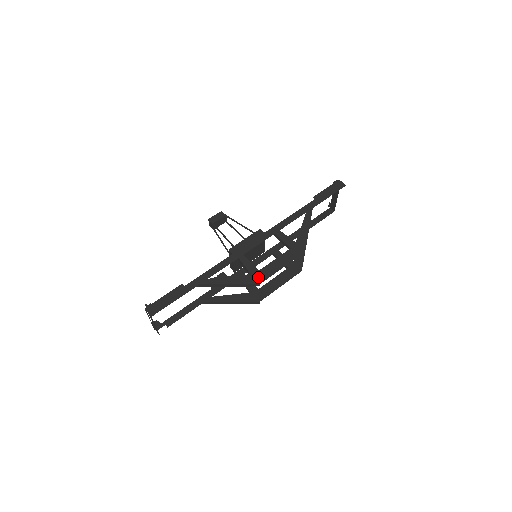
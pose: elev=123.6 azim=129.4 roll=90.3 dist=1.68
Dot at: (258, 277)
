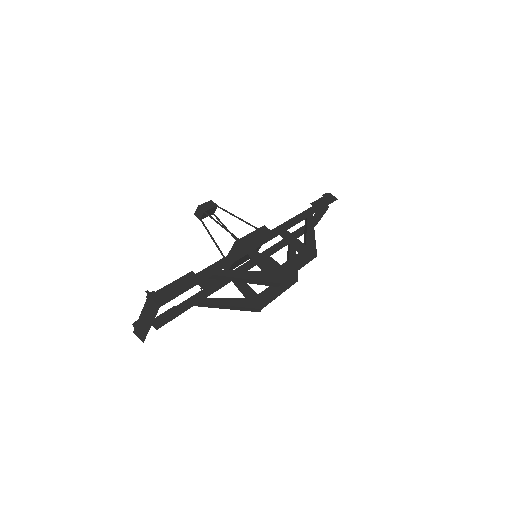
Dot at: (277, 276)
